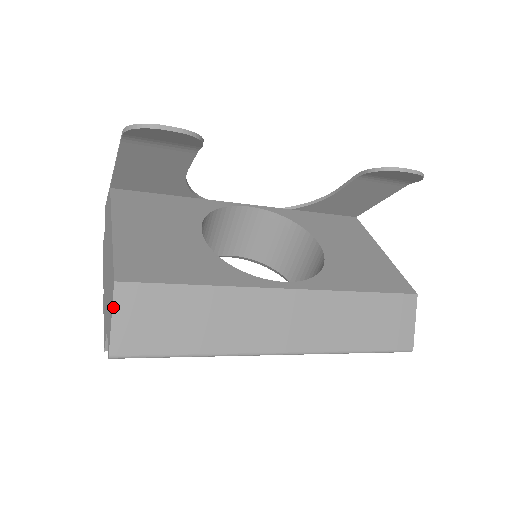
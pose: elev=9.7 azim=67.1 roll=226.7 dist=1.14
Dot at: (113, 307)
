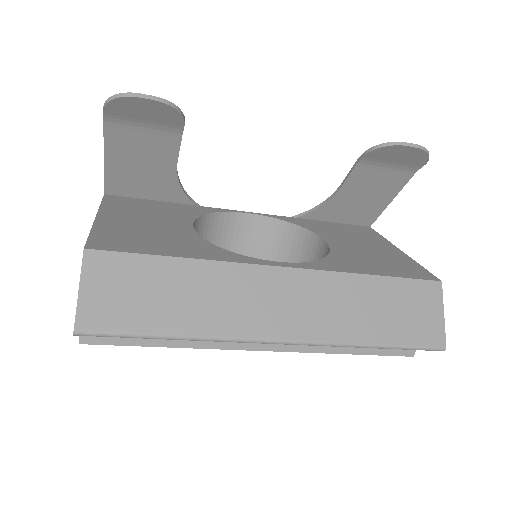
Dot at: (81, 276)
